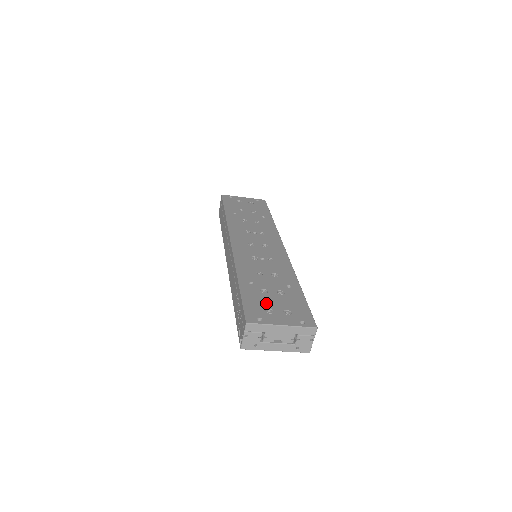
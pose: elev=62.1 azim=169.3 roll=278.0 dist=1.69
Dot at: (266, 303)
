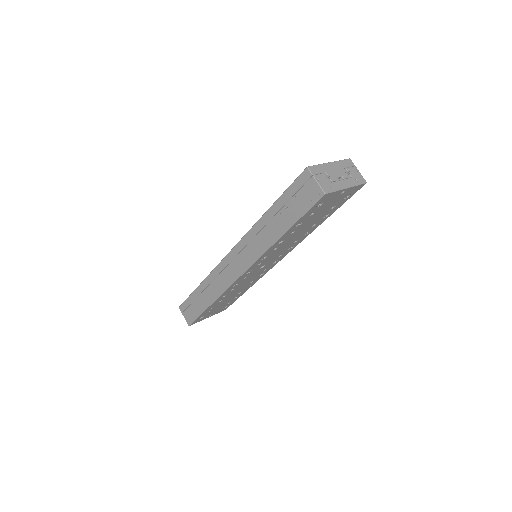
Dot at: occluded
